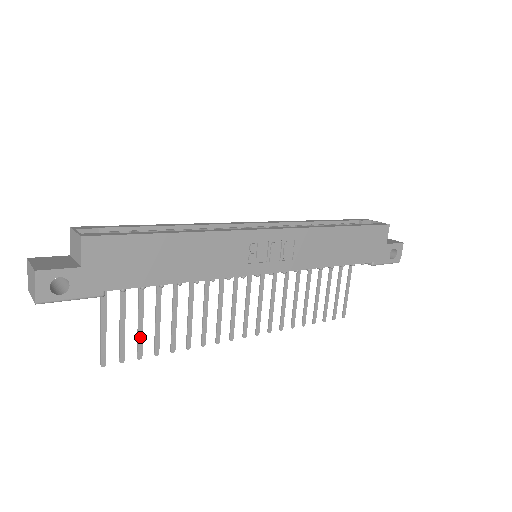
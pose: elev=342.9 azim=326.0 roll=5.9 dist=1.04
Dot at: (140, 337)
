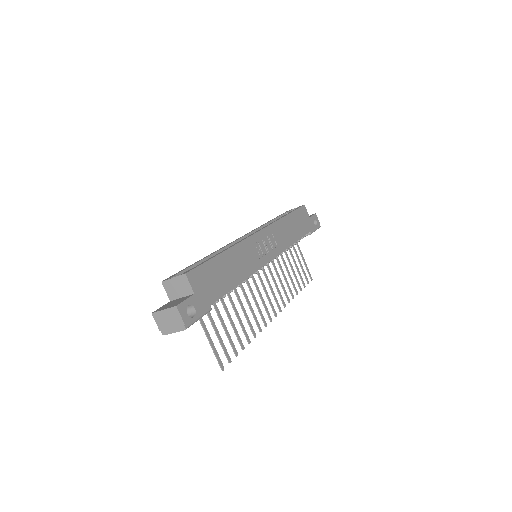
Dot at: (230, 340)
